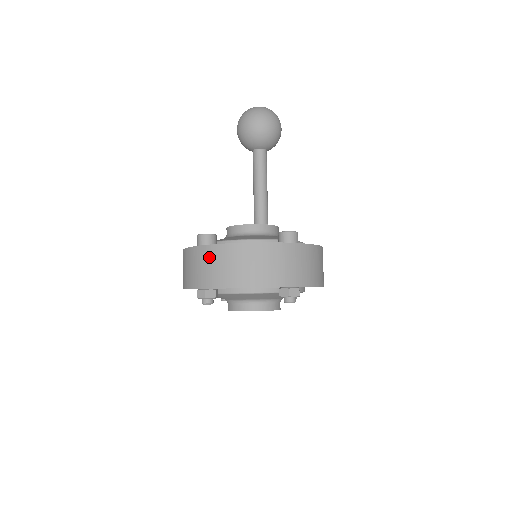
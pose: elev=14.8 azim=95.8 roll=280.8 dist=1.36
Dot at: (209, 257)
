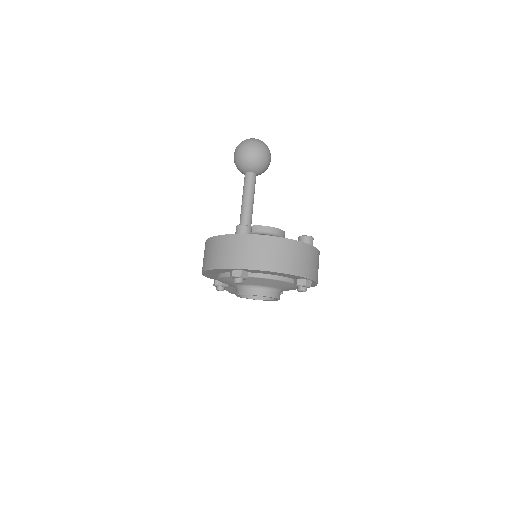
Dot at: (250, 244)
